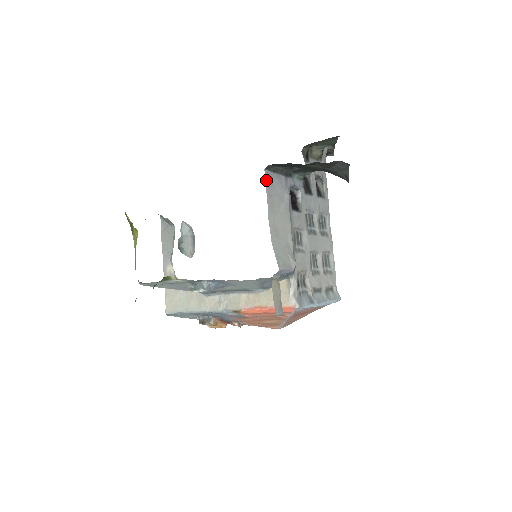
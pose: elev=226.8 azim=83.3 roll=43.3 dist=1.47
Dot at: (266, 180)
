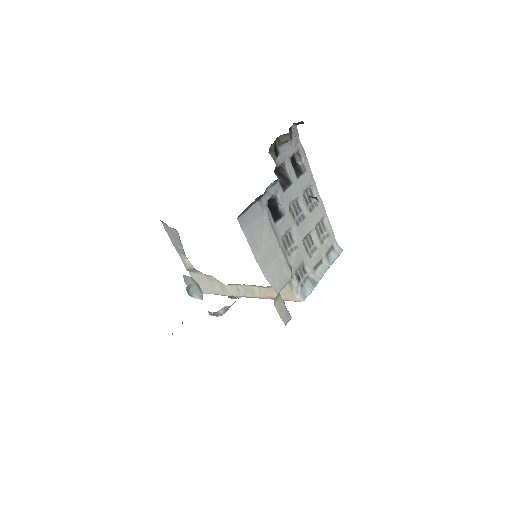
Dot at: (242, 227)
